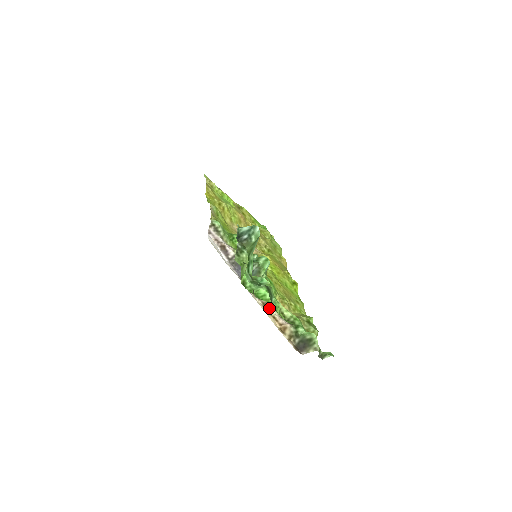
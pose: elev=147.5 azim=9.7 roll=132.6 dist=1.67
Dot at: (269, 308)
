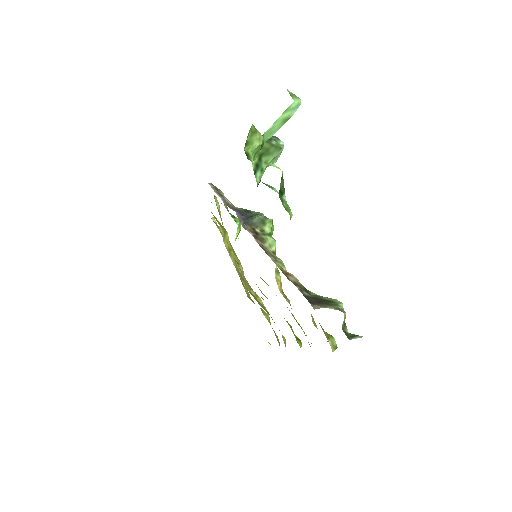
Dot at: (267, 253)
